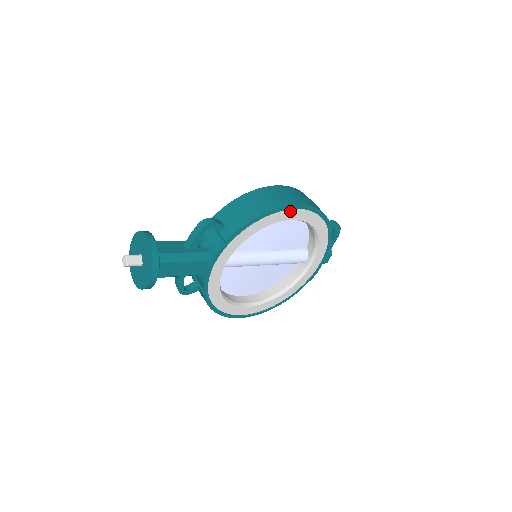
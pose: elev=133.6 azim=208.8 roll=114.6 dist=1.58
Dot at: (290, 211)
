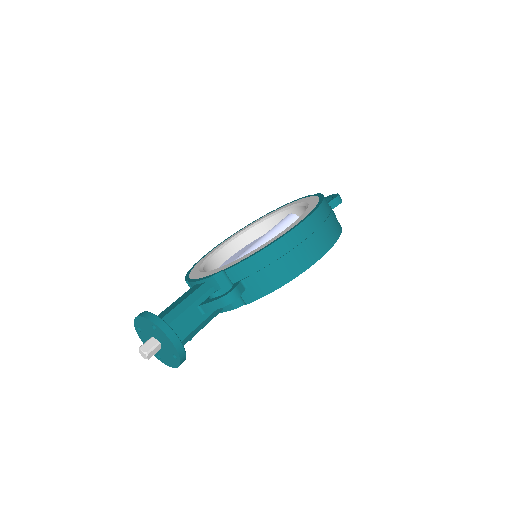
Dot at: occluded
